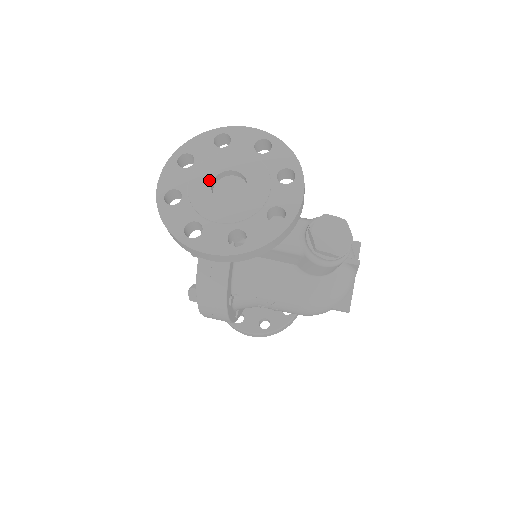
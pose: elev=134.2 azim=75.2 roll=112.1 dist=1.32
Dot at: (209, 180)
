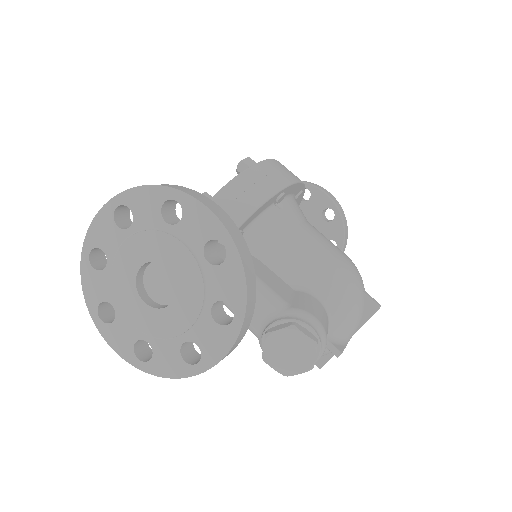
Dot at: (138, 263)
